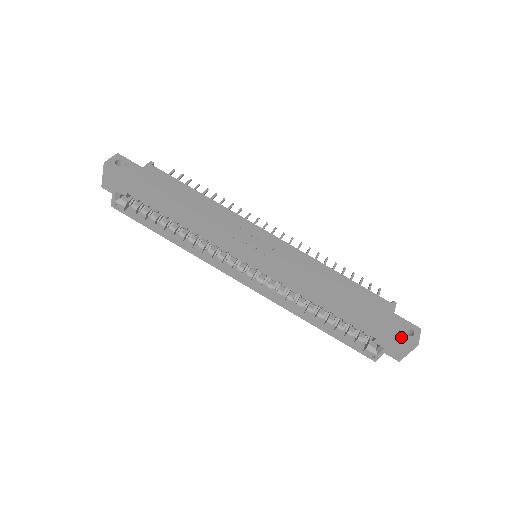
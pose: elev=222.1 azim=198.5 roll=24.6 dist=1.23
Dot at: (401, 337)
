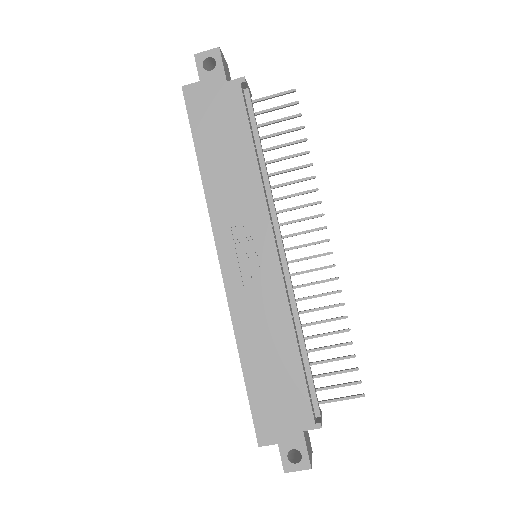
Dot at: (280, 451)
